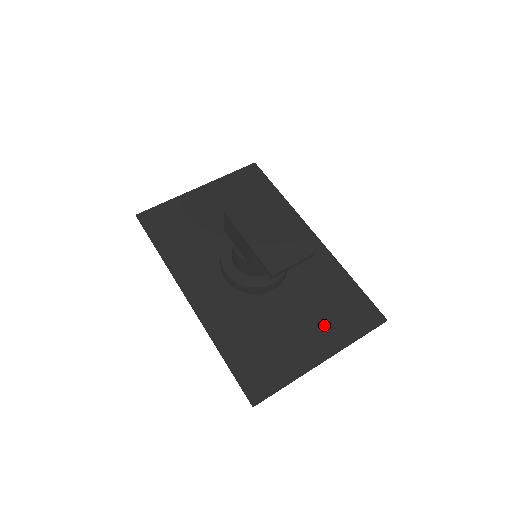
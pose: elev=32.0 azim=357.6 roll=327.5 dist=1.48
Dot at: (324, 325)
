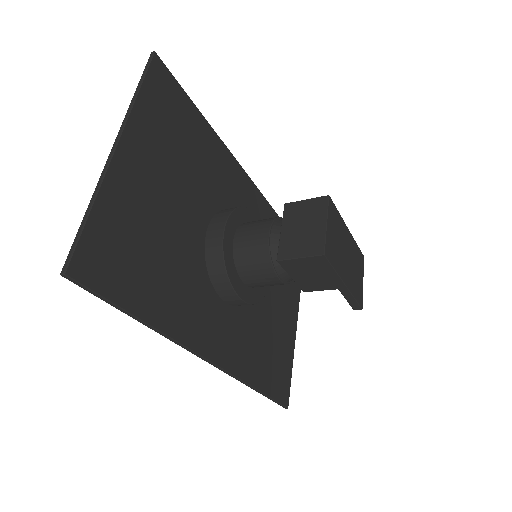
Dot at: (288, 288)
